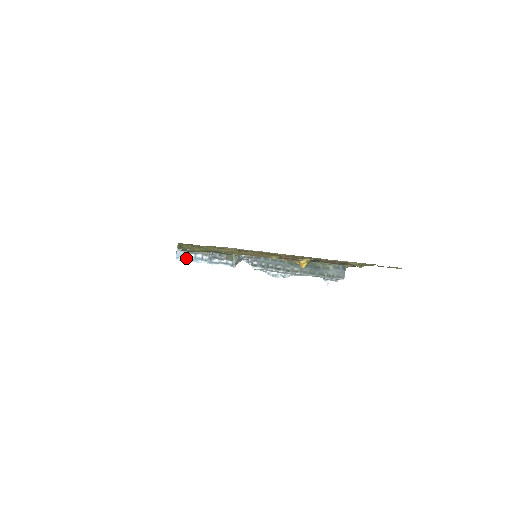
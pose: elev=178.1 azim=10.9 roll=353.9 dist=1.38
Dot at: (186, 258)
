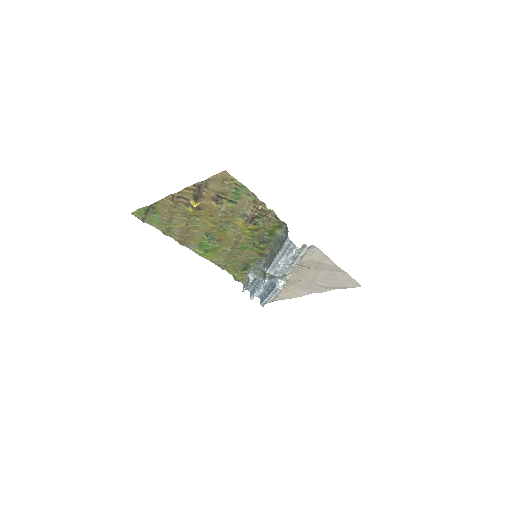
Dot at: (253, 294)
